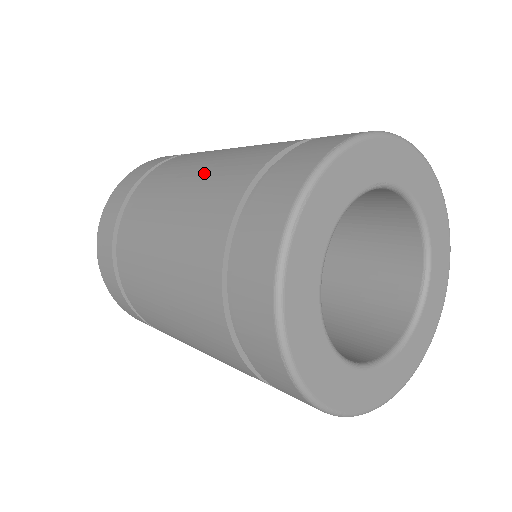
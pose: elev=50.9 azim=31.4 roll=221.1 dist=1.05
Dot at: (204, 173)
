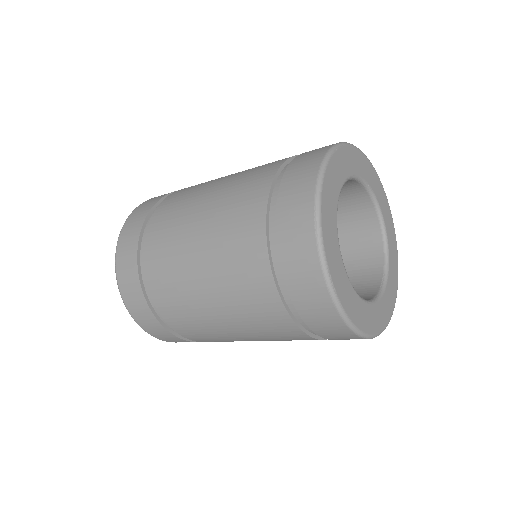
Dot at: occluded
